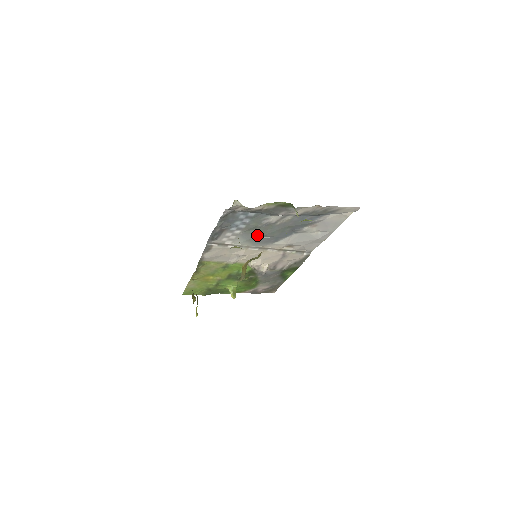
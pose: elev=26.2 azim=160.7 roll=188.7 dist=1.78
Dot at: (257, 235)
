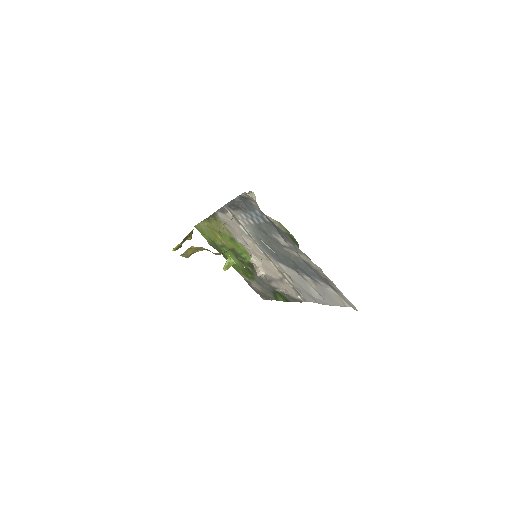
Dot at: (265, 240)
